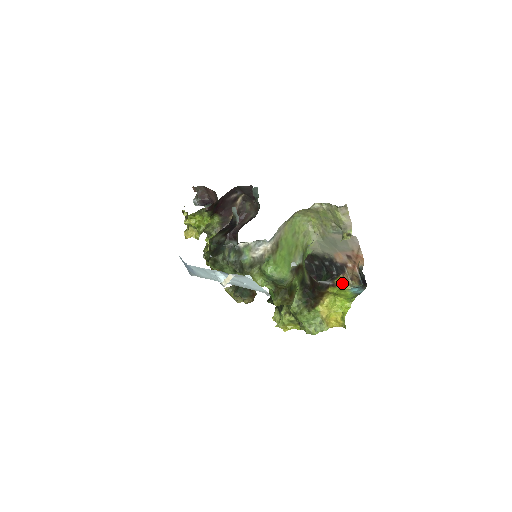
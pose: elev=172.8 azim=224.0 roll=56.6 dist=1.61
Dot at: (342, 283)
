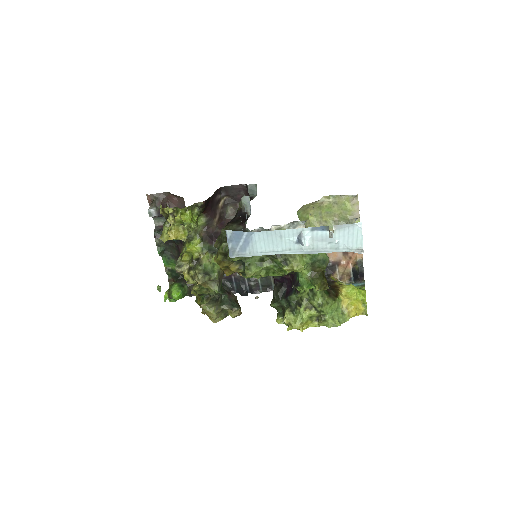
Dot at: (337, 281)
